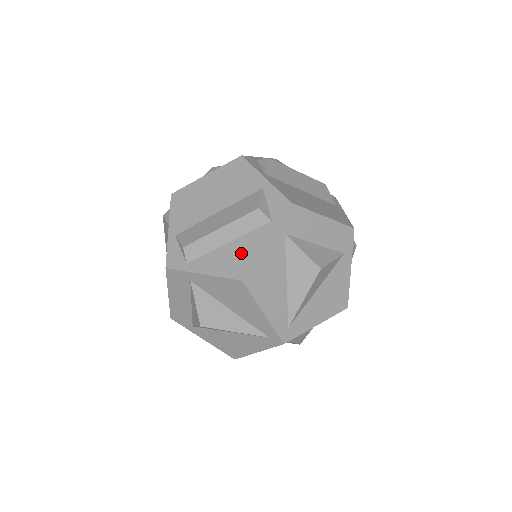
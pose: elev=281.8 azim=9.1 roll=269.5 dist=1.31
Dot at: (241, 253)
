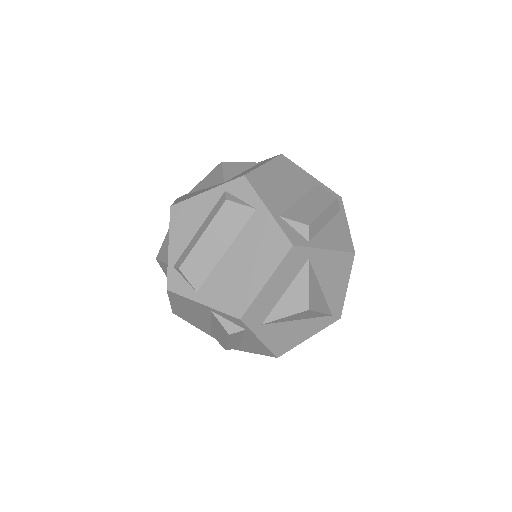
Dot at: (256, 345)
